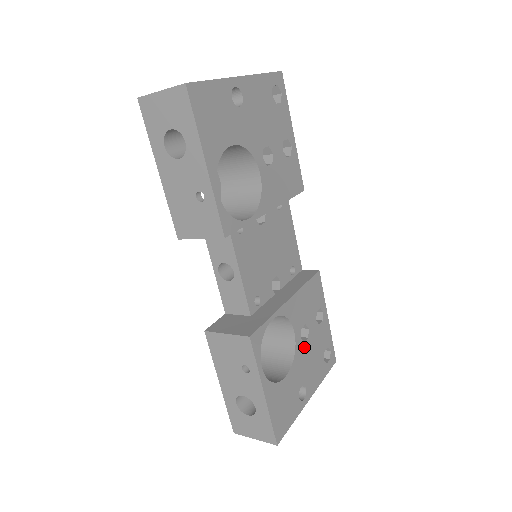
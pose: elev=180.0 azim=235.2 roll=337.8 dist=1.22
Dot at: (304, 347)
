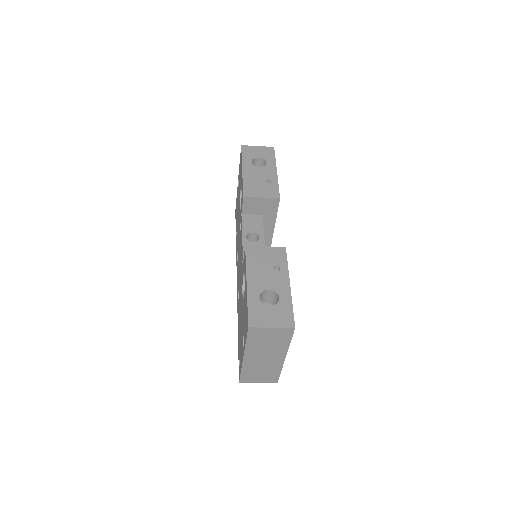
Dot at: occluded
